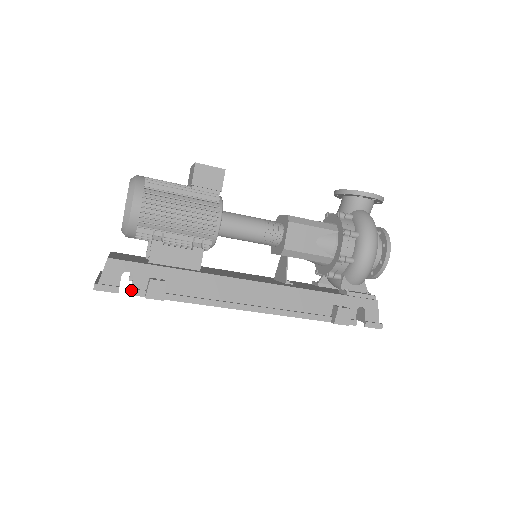
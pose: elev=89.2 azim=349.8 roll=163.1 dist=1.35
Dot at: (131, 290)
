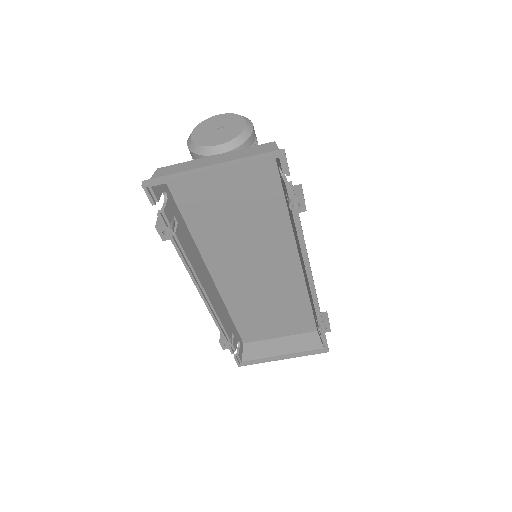
Dot at: occluded
